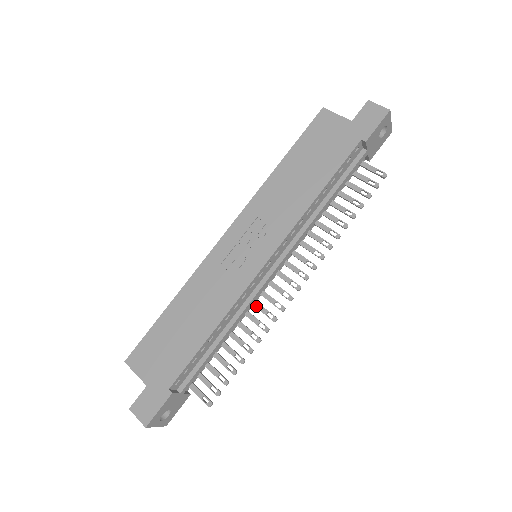
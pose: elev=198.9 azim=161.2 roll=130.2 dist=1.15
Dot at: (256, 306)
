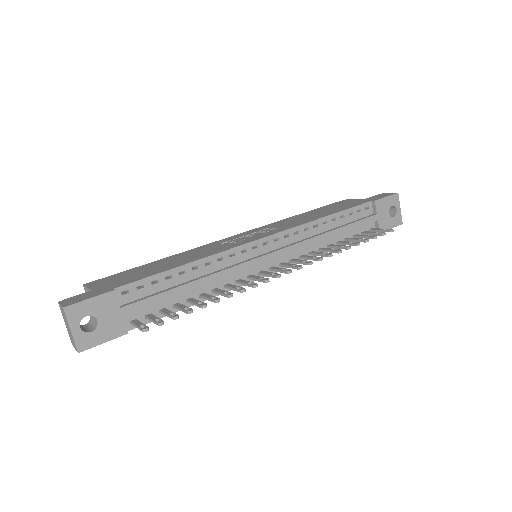
Dot at: (240, 281)
